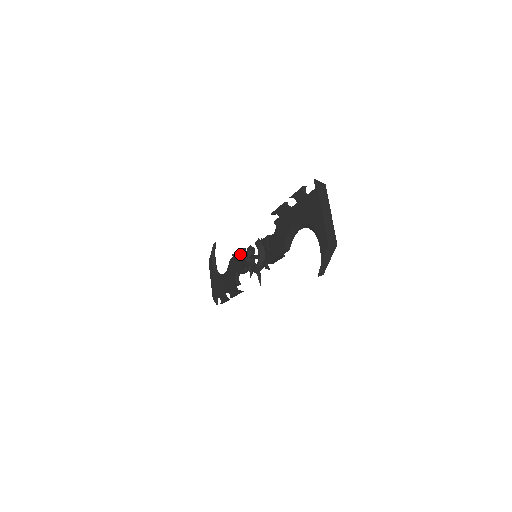
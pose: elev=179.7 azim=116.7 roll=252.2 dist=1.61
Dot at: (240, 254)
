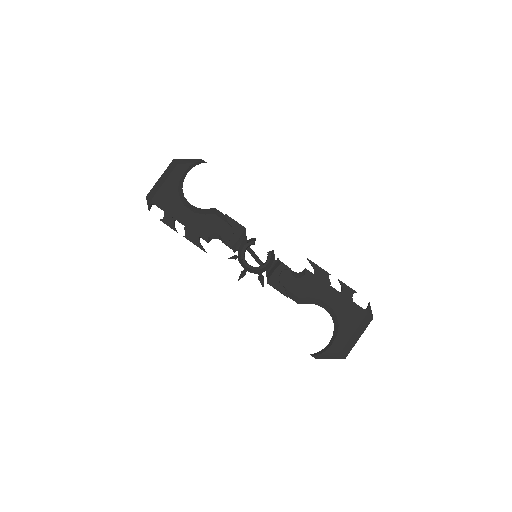
Dot at: (240, 231)
